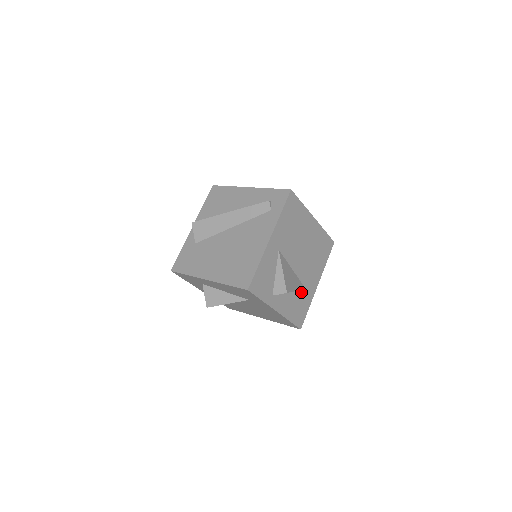
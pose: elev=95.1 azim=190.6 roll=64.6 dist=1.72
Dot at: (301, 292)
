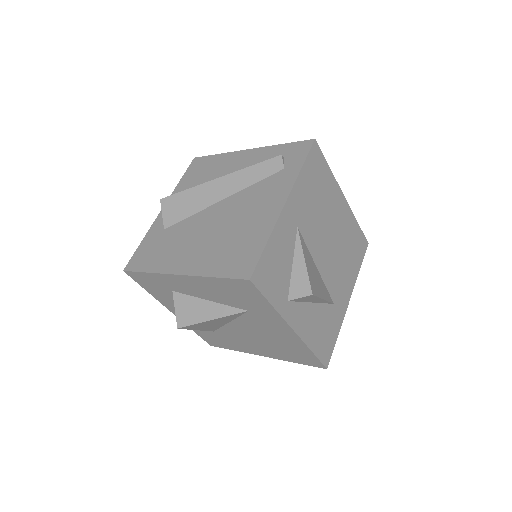
Dot at: (327, 307)
